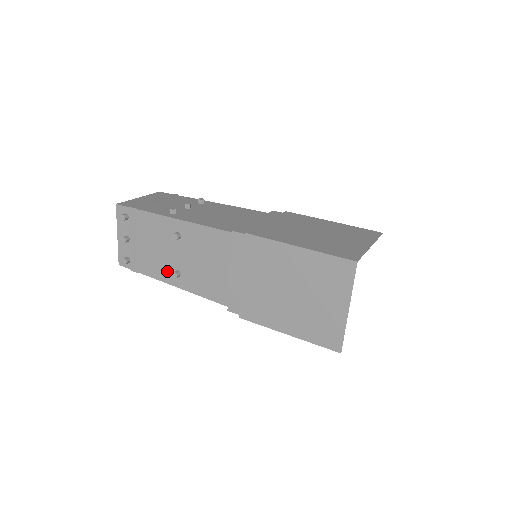
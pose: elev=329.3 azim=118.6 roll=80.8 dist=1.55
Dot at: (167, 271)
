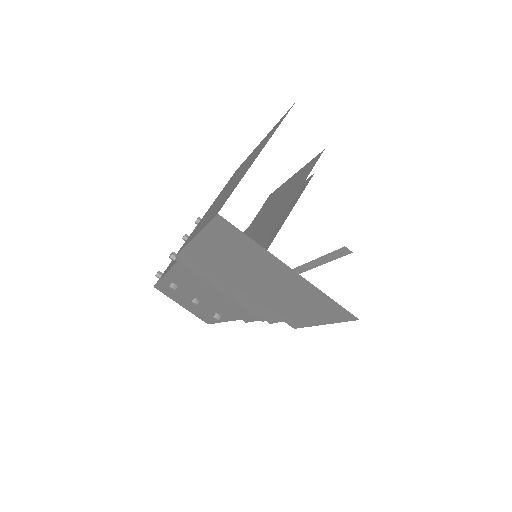
Dot at: (172, 263)
